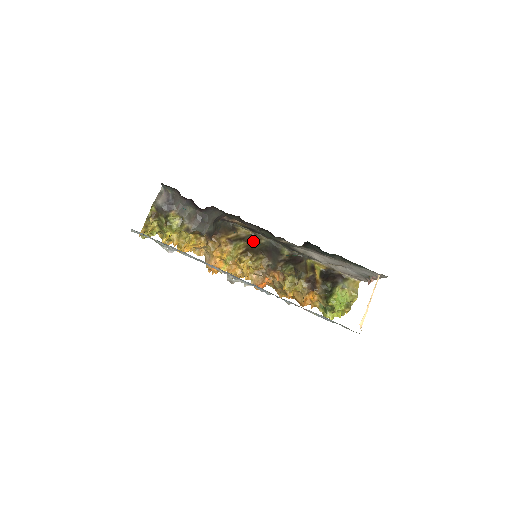
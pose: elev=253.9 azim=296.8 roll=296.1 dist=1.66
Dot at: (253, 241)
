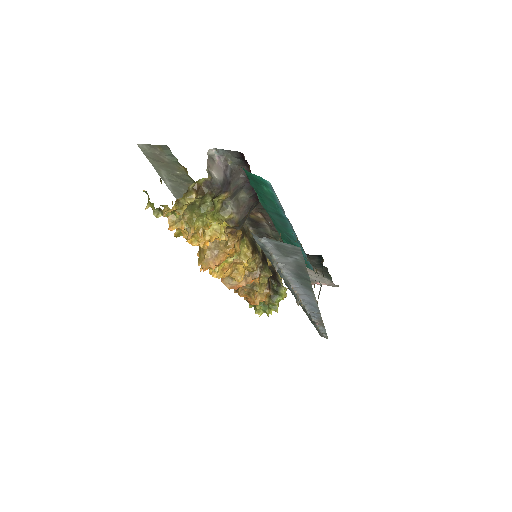
Dot at: (248, 235)
